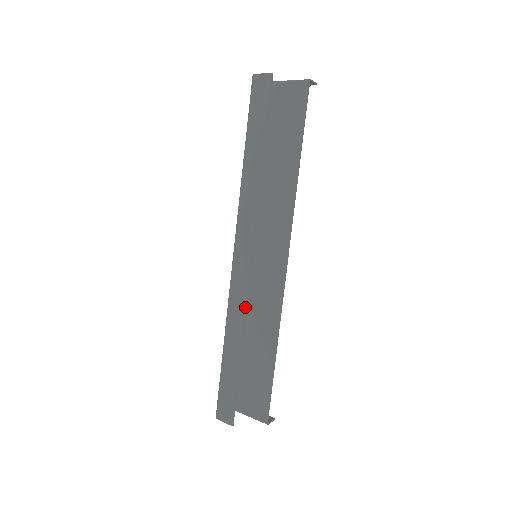
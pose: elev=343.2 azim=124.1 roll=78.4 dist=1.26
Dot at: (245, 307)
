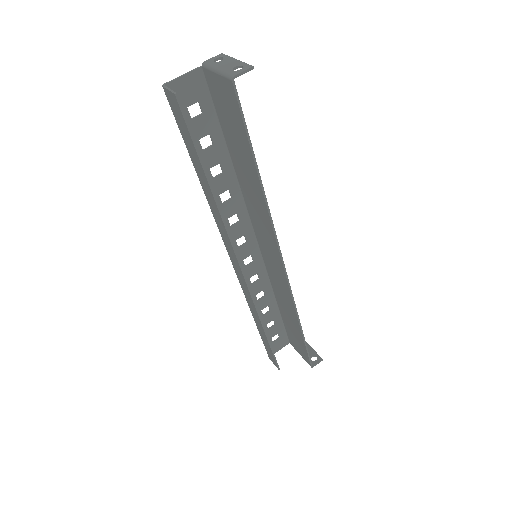
Dot at: (254, 305)
